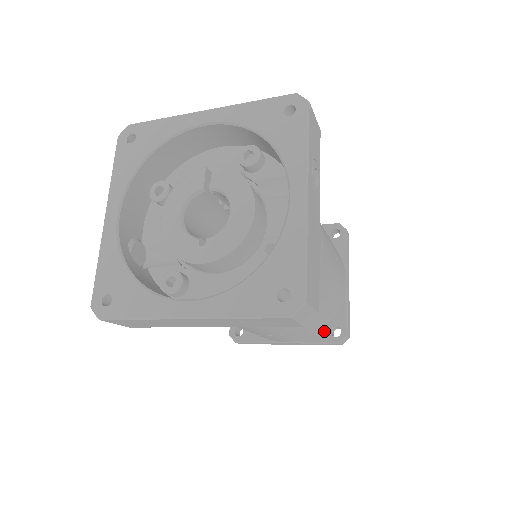
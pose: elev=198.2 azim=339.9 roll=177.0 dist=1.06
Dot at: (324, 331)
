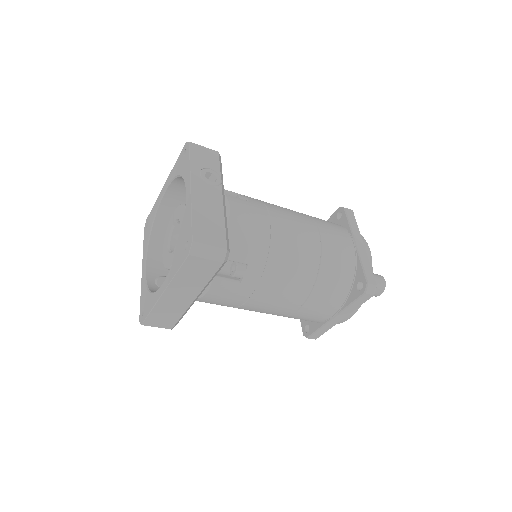
Dot at: (353, 291)
